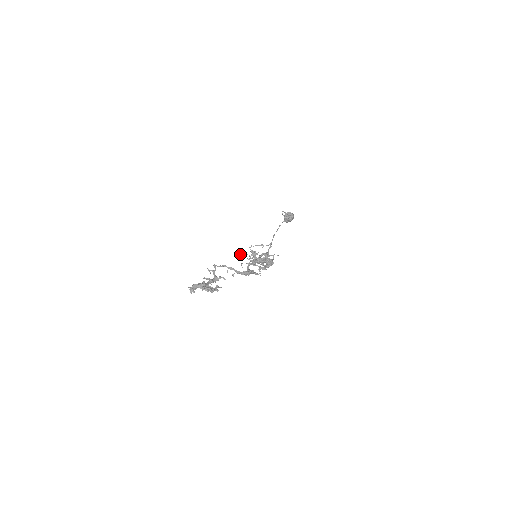
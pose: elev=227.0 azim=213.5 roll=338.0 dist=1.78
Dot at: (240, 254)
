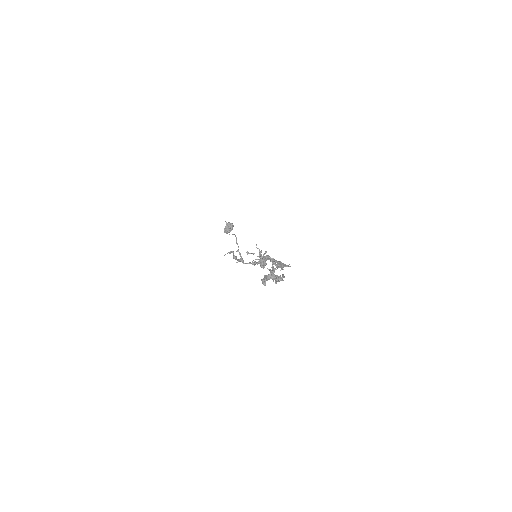
Dot at: (247, 254)
